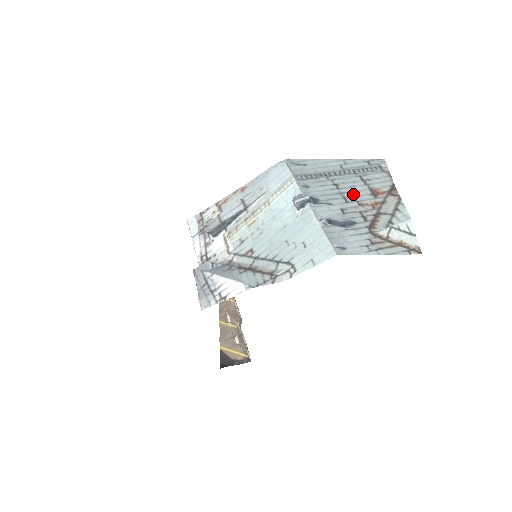
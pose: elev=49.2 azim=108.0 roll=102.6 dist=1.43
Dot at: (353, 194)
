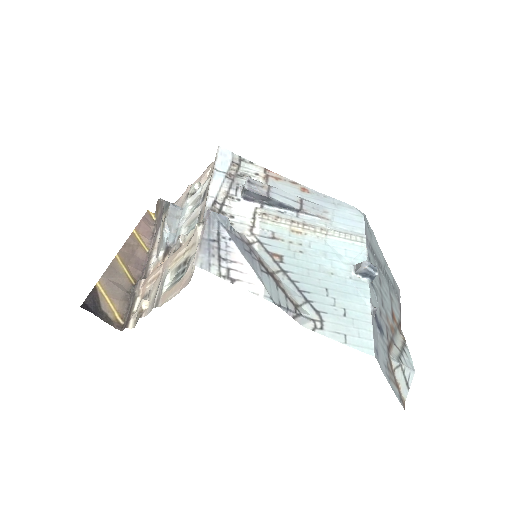
Dot at: (385, 302)
